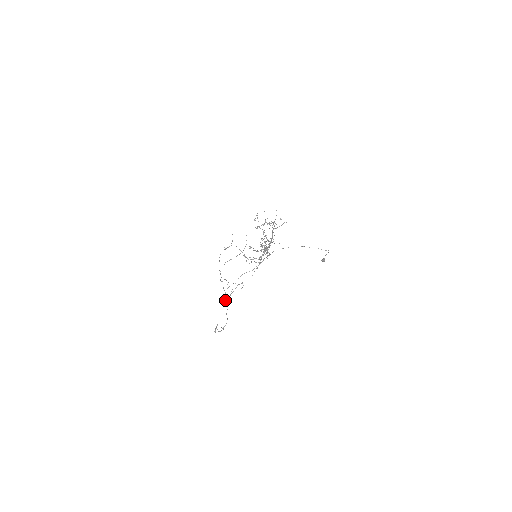
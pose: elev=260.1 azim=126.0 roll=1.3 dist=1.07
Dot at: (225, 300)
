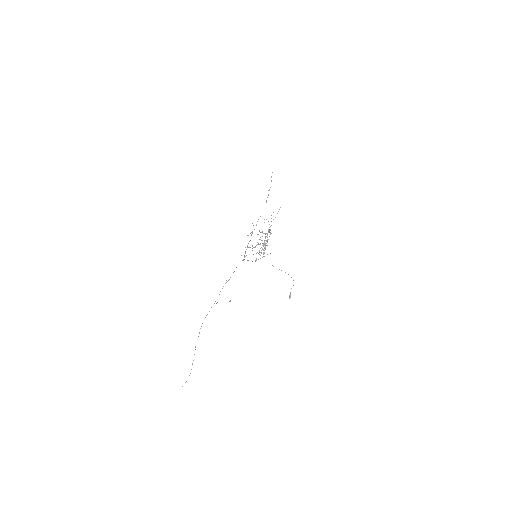
Dot at: (251, 232)
